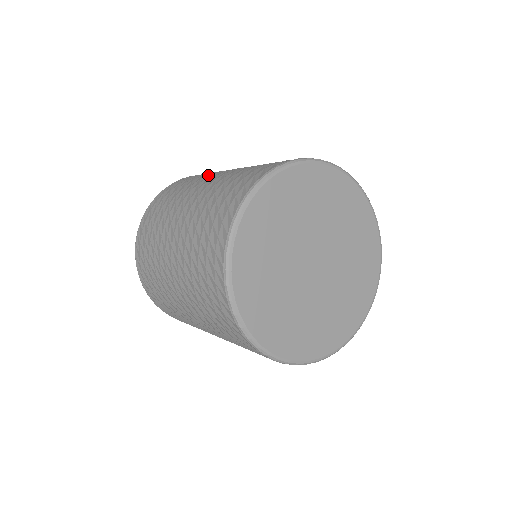
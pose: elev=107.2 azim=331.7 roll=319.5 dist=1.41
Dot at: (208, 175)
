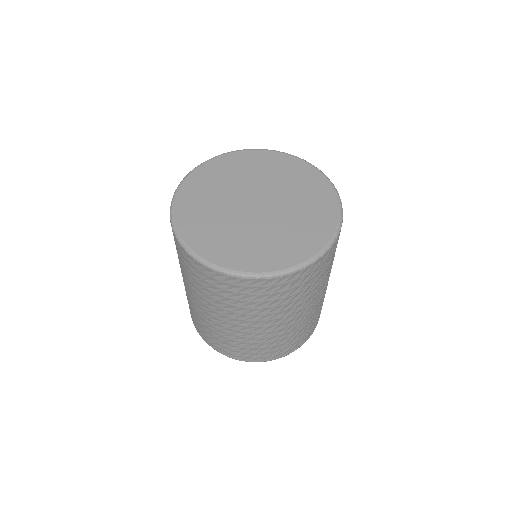
Dot at: occluded
